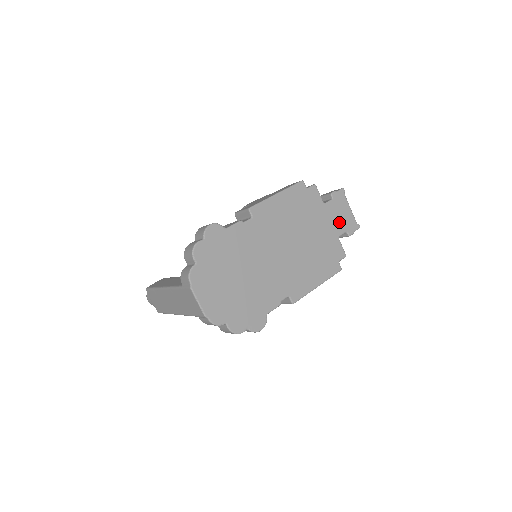
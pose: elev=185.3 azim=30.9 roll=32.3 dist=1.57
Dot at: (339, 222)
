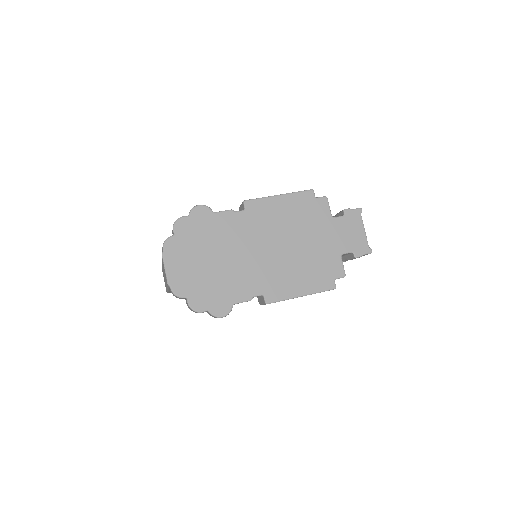
Dot at: (346, 240)
